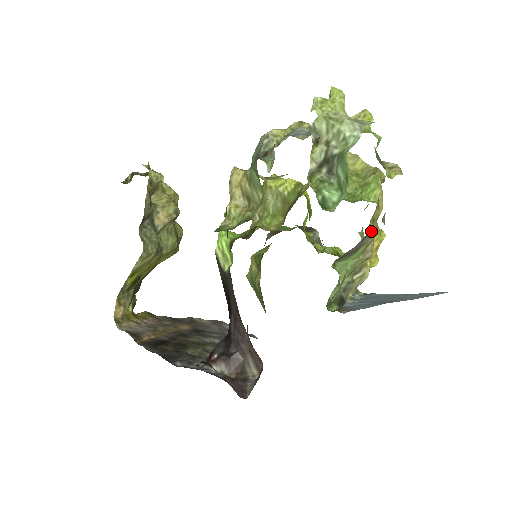
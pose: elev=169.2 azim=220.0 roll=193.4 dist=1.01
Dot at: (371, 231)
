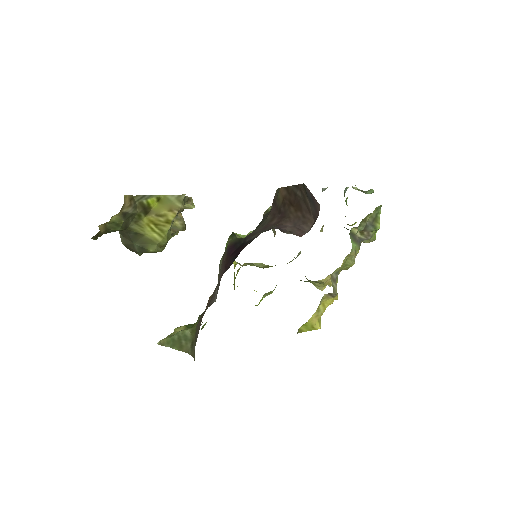
Dot at: (360, 245)
